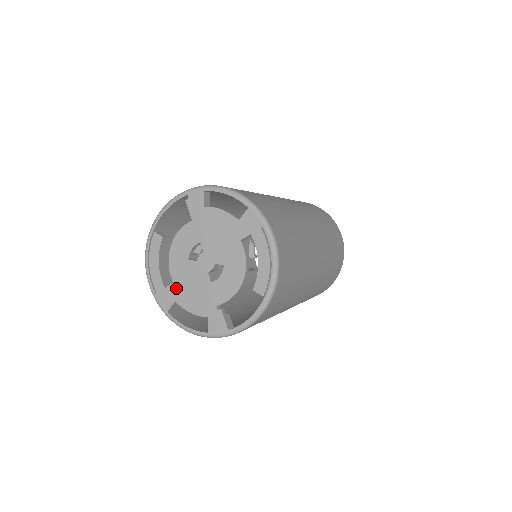
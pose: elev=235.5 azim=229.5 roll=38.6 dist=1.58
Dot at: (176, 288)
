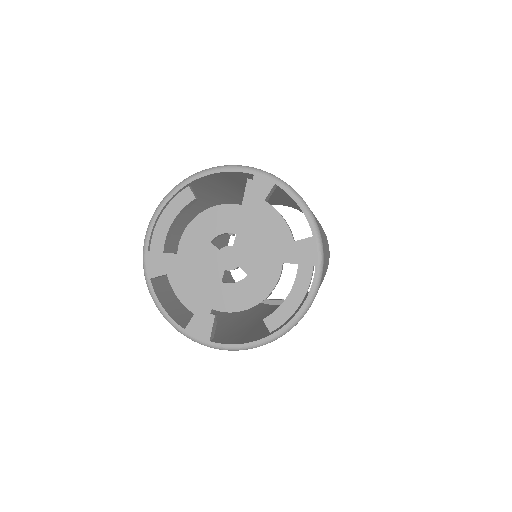
Dot at: (177, 261)
